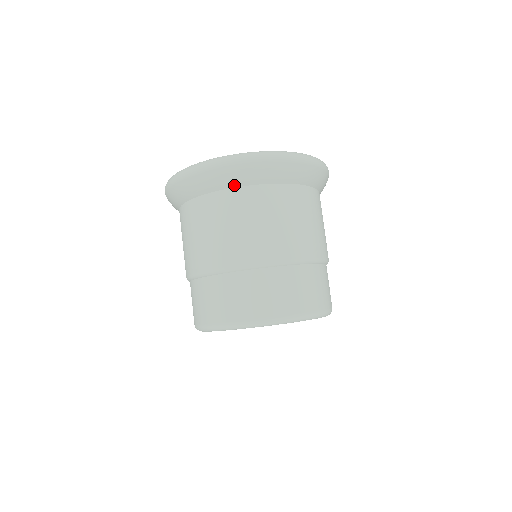
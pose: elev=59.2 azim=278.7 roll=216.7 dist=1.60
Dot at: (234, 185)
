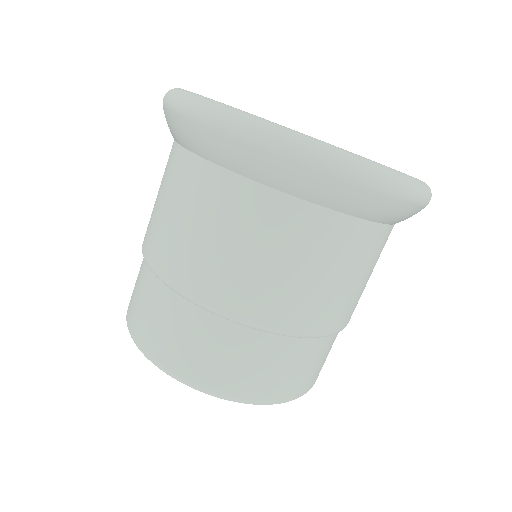
Dot at: (367, 217)
